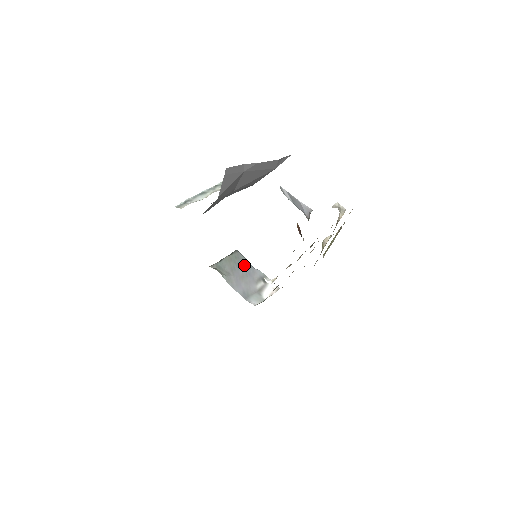
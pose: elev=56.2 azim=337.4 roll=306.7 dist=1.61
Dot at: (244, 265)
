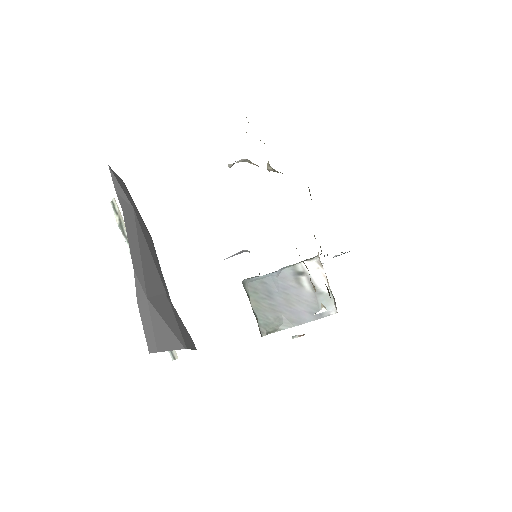
Dot at: (269, 288)
